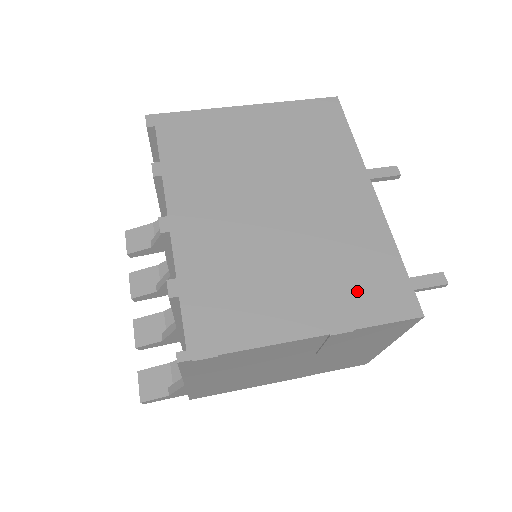
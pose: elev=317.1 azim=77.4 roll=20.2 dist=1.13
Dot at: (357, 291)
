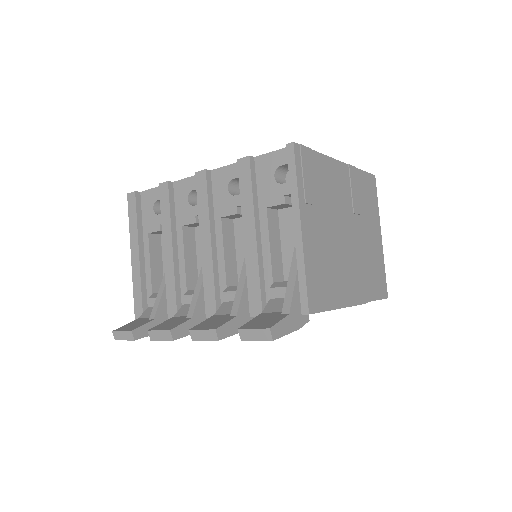
Dot at: occluded
